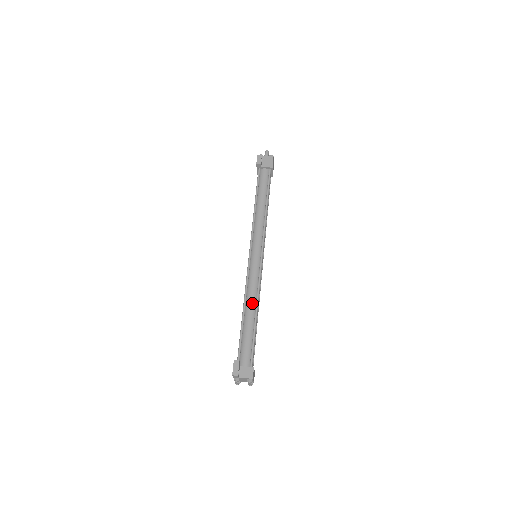
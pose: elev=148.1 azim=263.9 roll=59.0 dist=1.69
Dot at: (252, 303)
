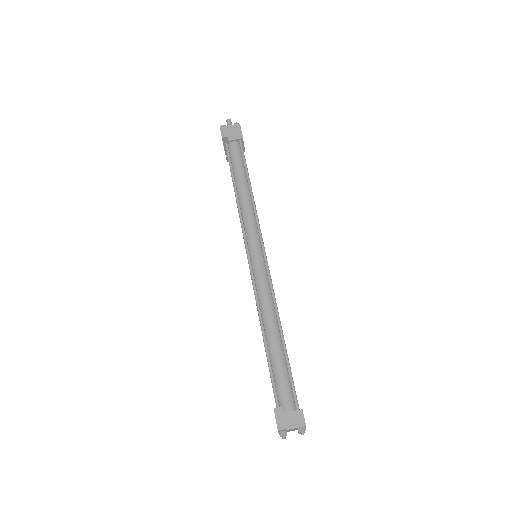
Dot at: (271, 320)
